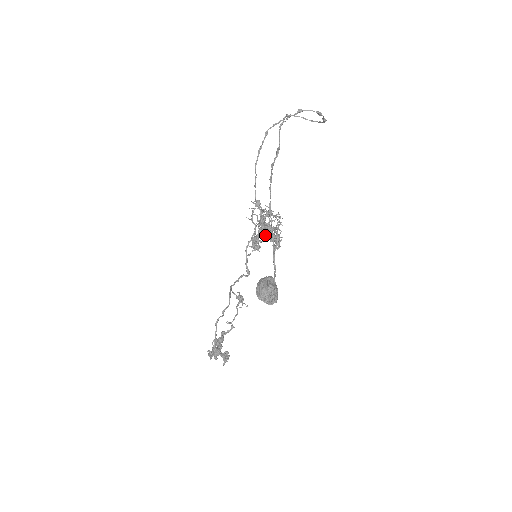
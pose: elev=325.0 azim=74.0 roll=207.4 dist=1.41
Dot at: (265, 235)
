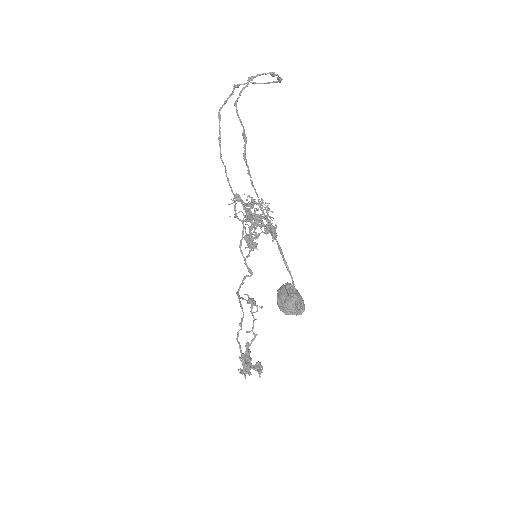
Dot at: (255, 227)
